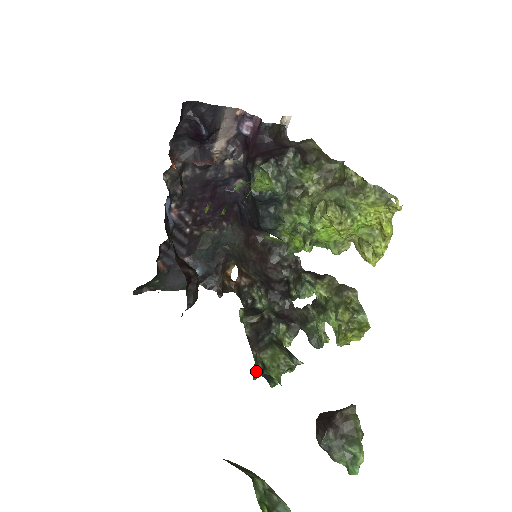
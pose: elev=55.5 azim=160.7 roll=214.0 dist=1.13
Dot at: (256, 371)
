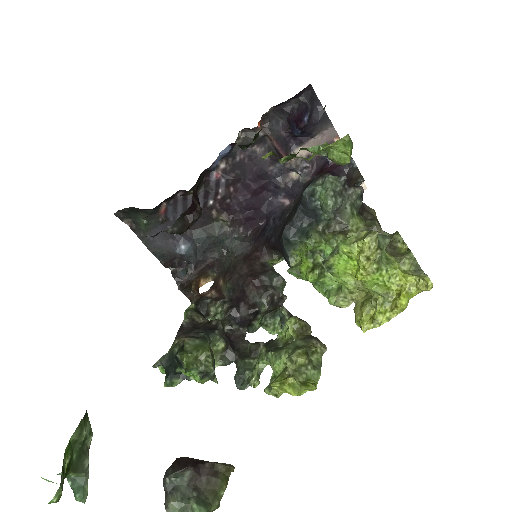
Dot at: (164, 357)
